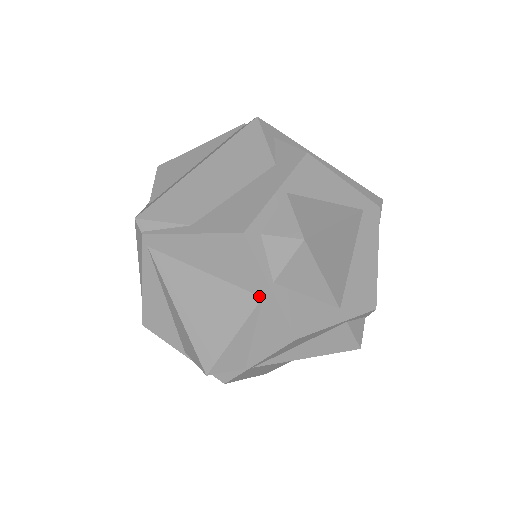
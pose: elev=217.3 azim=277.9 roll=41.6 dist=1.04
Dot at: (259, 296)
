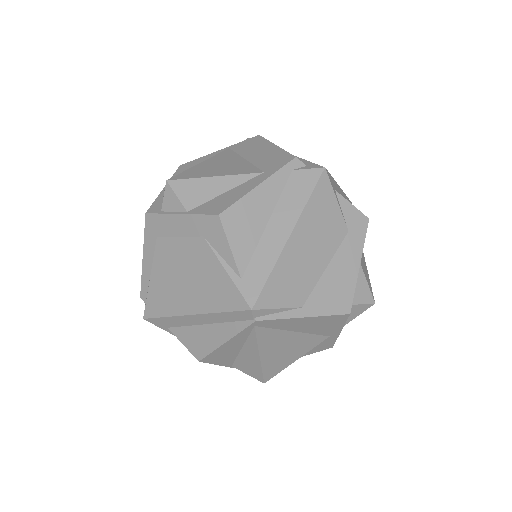
Dot at: (328, 336)
